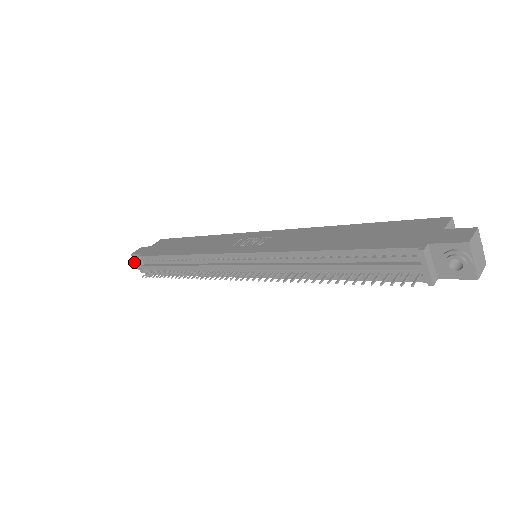
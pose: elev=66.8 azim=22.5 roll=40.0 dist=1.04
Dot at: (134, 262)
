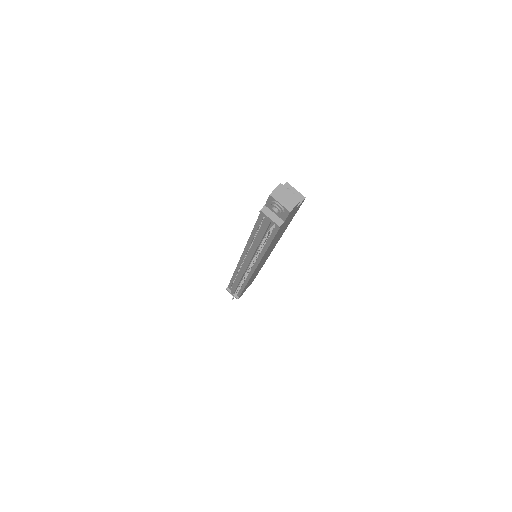
Dot at: (230, 293)
